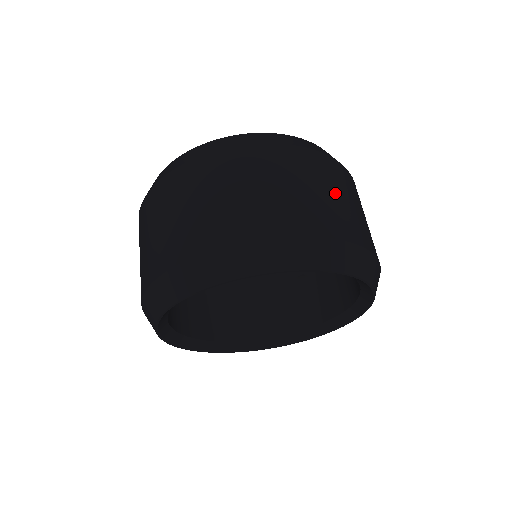
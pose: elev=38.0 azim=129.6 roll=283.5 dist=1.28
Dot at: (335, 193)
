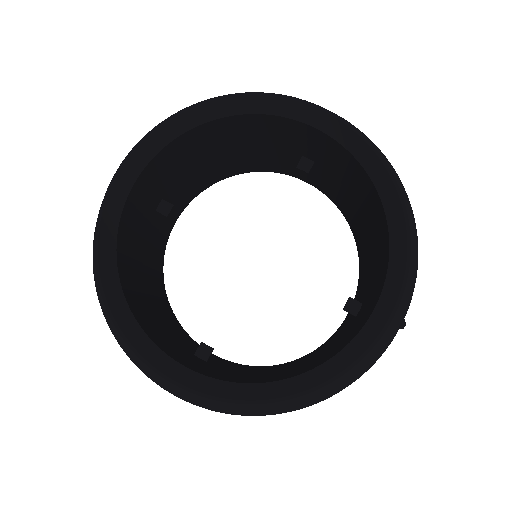
Dot at: occluded
